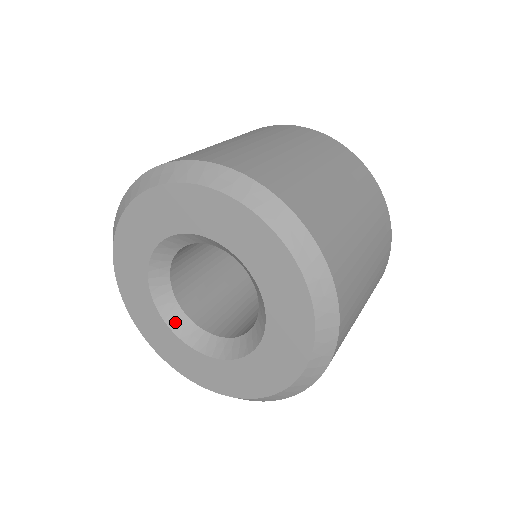
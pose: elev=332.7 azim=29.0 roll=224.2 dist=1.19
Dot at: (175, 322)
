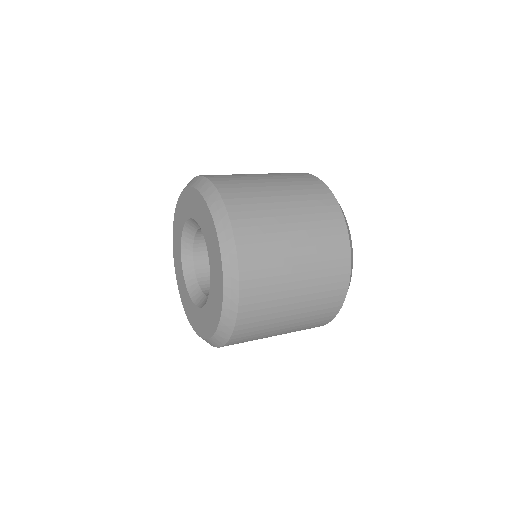
Dot at: (199, 302)
